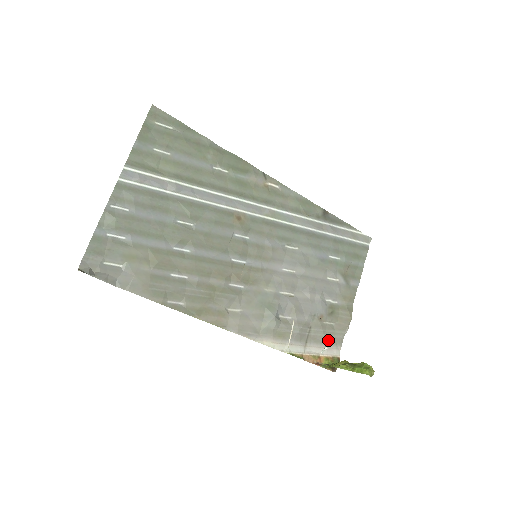
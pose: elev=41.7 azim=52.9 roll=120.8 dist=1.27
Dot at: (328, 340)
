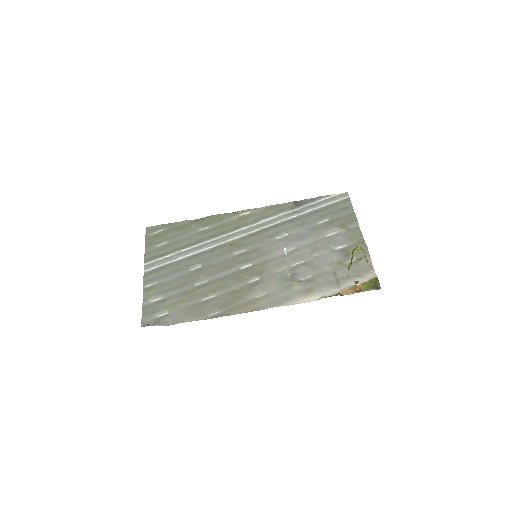
Dot at: (357, 272)
